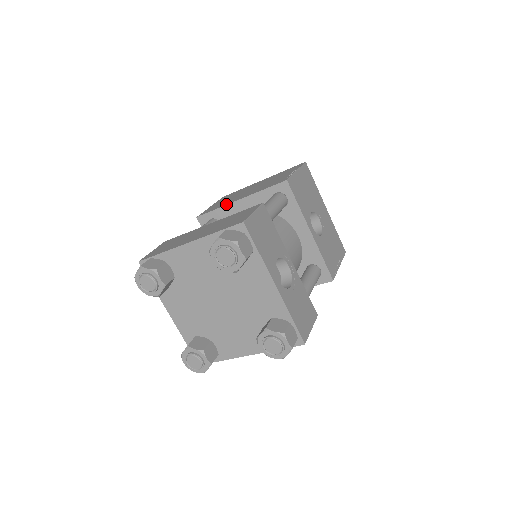
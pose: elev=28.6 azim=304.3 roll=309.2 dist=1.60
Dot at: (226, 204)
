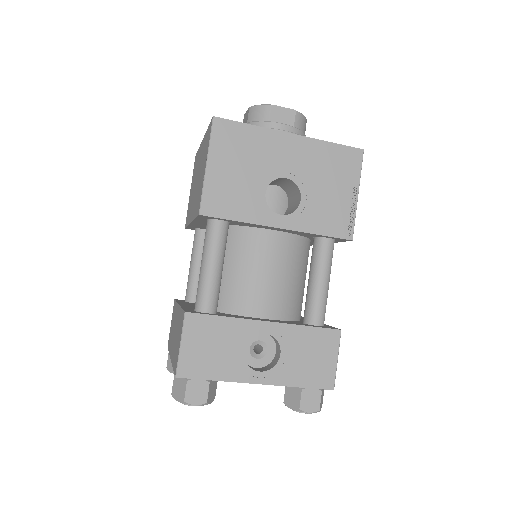
Dot at: occluded
